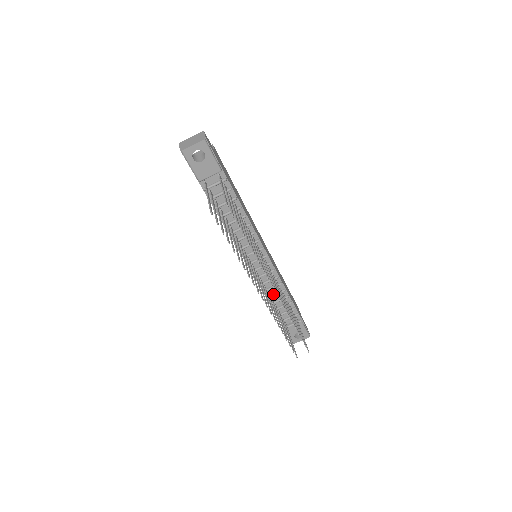
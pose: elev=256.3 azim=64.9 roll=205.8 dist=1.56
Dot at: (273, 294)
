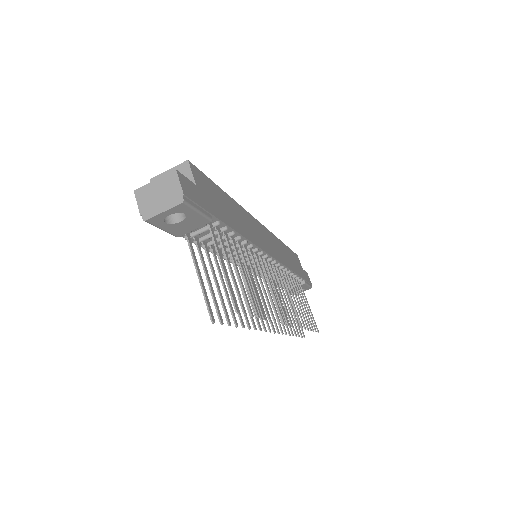
Dot at: occluded
